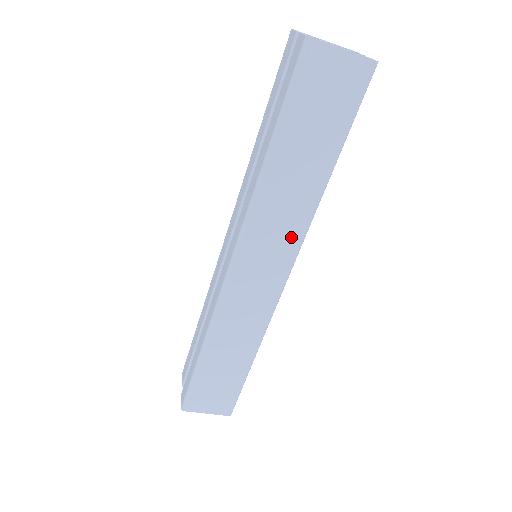
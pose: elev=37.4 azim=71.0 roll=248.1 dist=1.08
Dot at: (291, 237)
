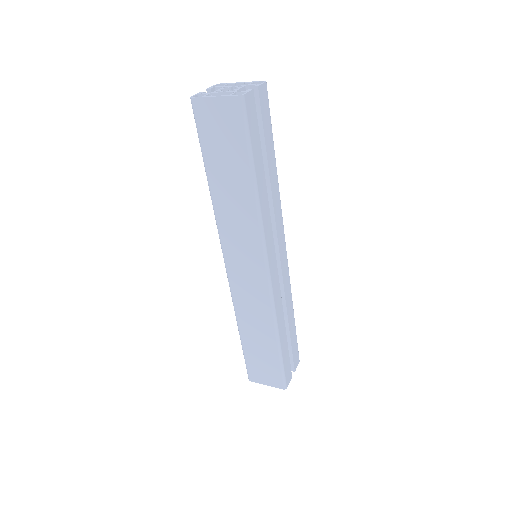
Dot at: (253, 239)
